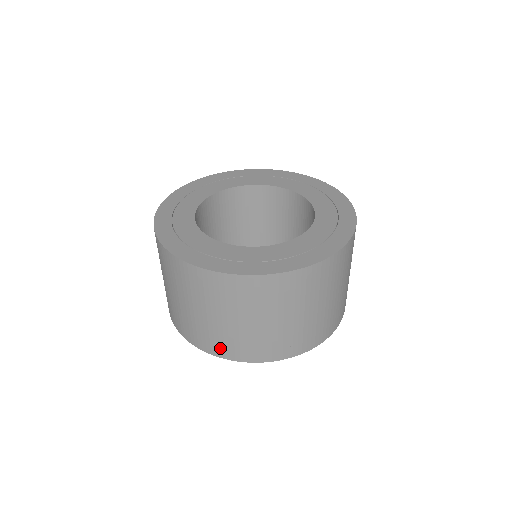
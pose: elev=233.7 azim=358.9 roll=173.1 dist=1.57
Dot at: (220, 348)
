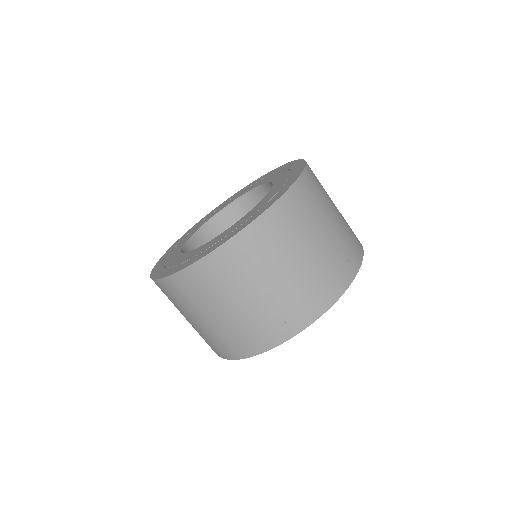
Dot at: (292, 320)
